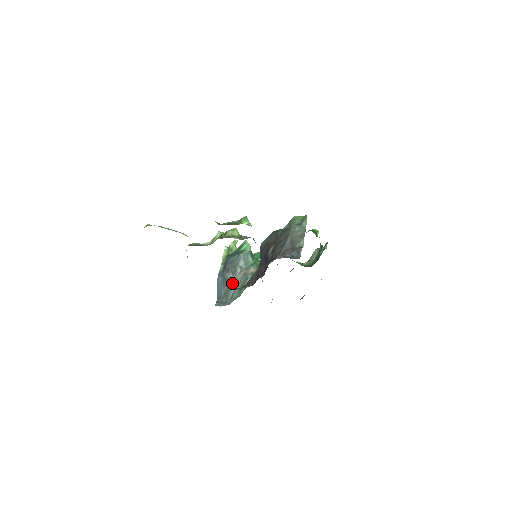
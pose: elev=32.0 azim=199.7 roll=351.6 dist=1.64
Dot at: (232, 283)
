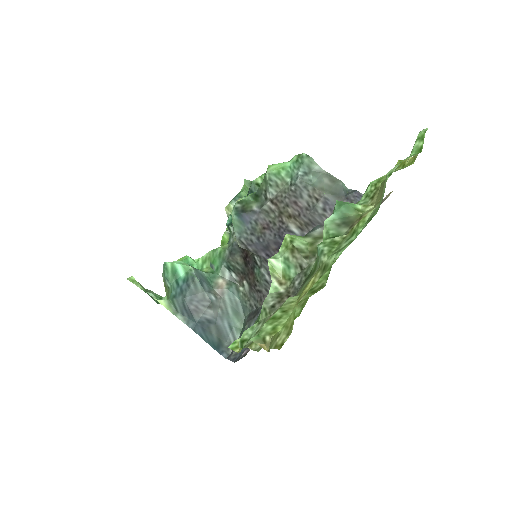
Dot at: (217, 318)
